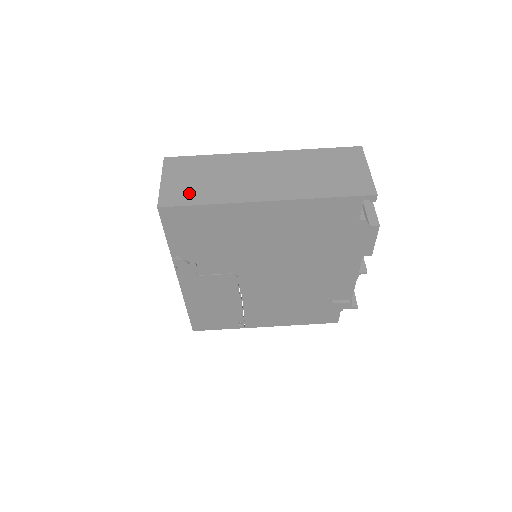
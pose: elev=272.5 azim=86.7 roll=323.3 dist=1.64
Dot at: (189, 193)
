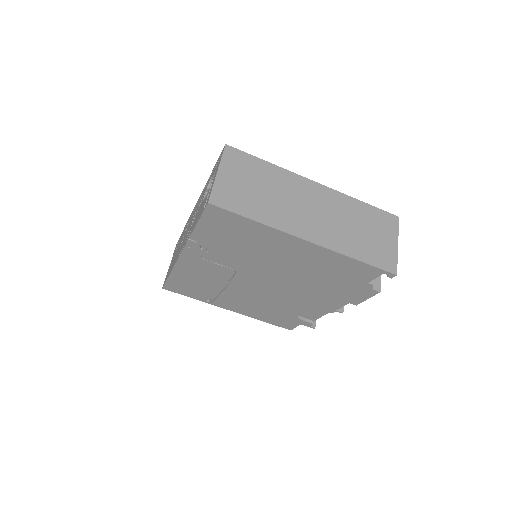
Dot at: (241, 200)
